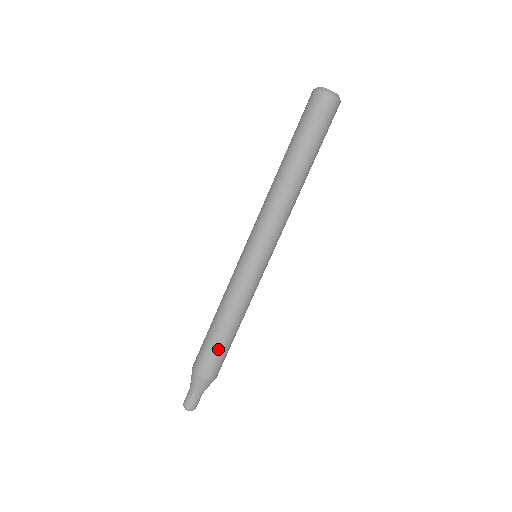
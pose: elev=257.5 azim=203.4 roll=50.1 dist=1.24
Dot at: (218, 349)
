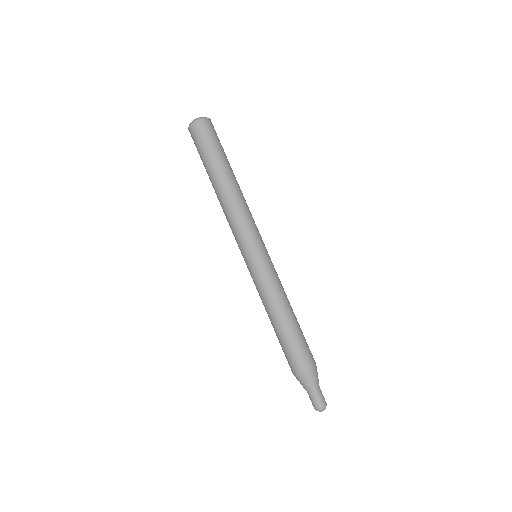
Dot at: (291, 342)
